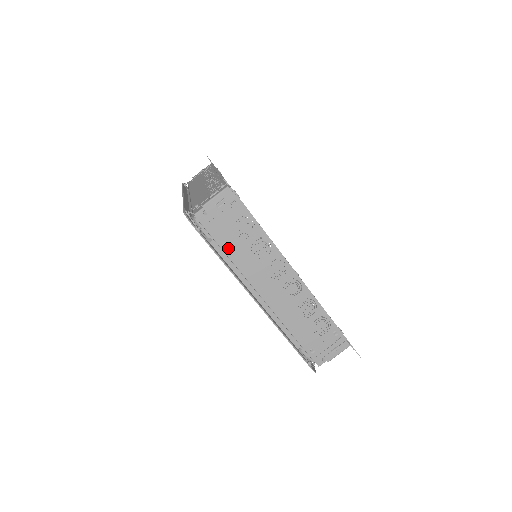
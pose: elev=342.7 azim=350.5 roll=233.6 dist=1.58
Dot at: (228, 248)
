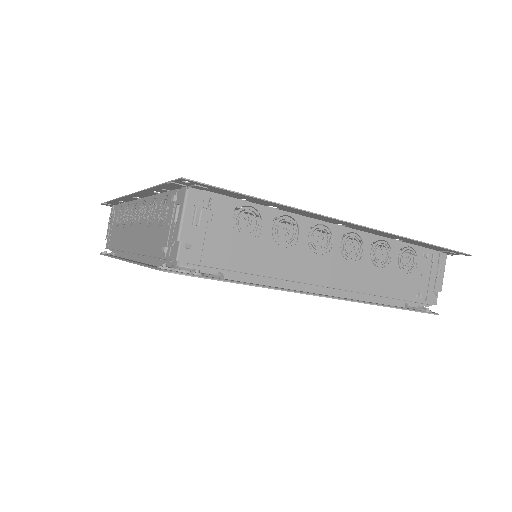
Dot at: (250, 265)
